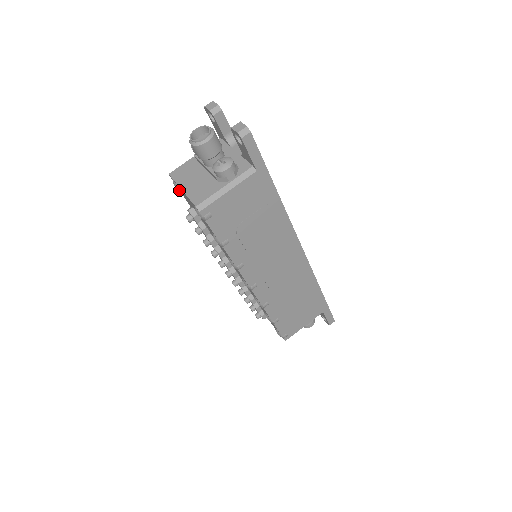
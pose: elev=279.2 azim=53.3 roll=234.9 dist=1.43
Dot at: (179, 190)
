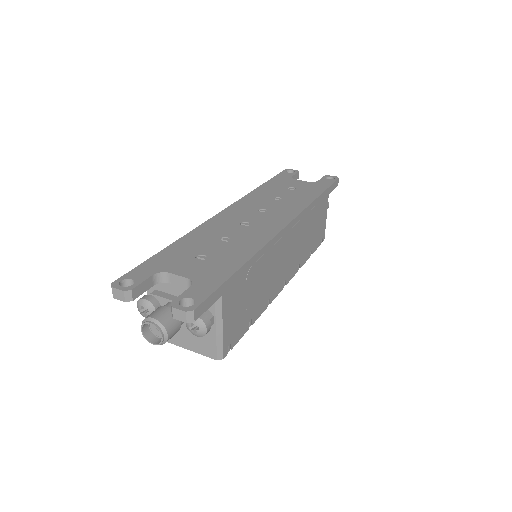
Dot at: occluded
